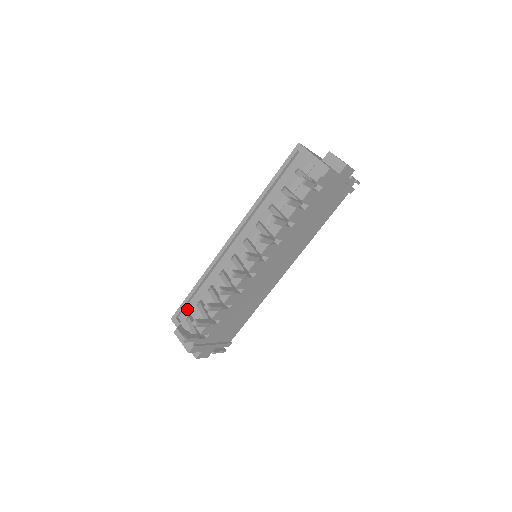
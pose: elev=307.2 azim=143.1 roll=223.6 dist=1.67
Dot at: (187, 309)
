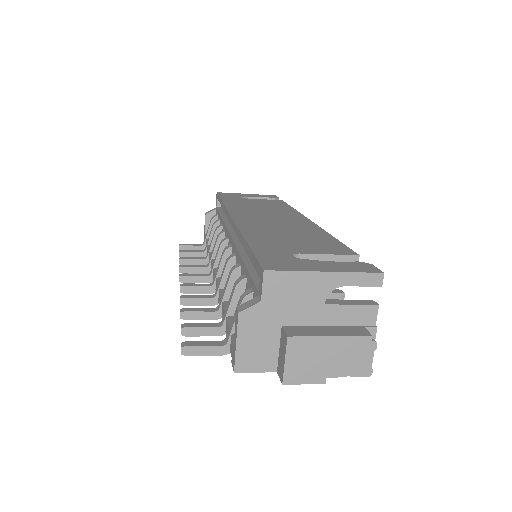
Dot at: occluded
